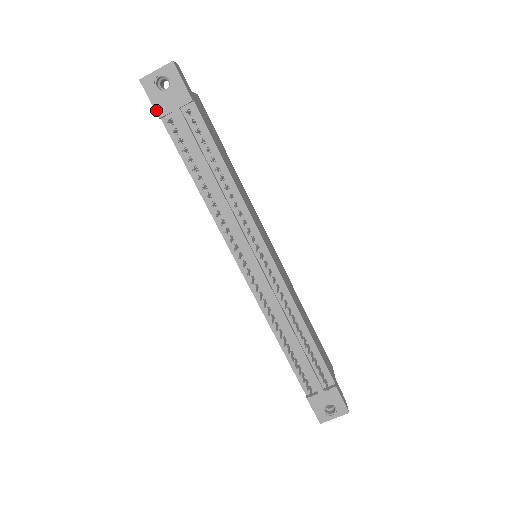
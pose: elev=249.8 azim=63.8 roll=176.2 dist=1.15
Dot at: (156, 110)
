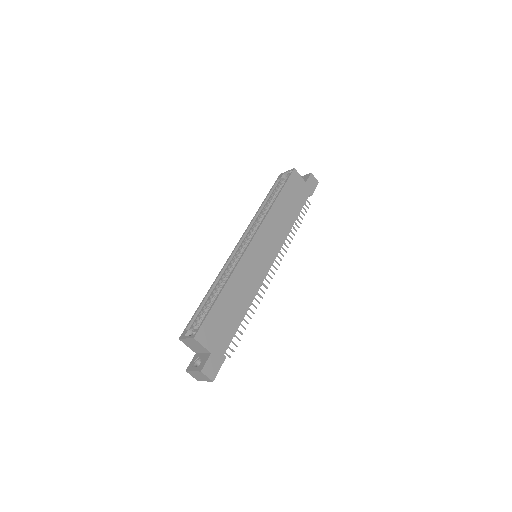
Dot at: occluded
